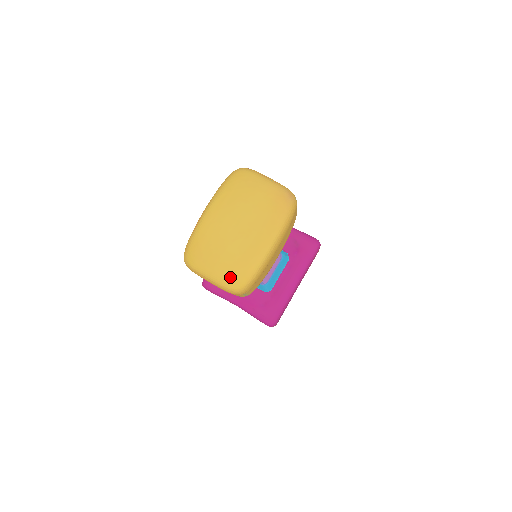
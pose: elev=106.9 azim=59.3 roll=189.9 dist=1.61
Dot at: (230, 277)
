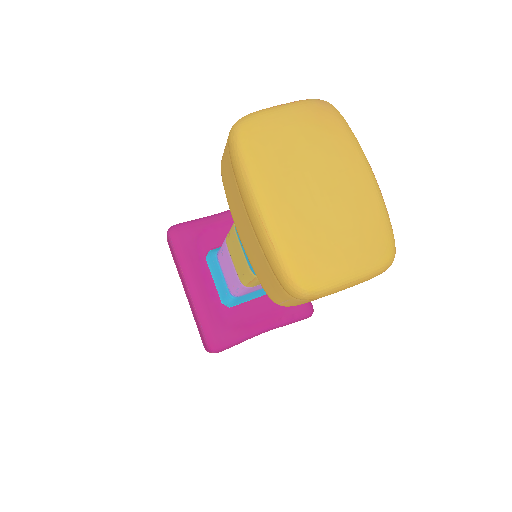
Dot at: (372, 252)
